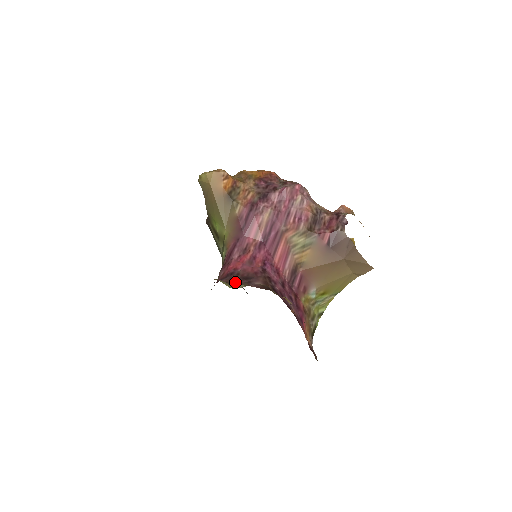
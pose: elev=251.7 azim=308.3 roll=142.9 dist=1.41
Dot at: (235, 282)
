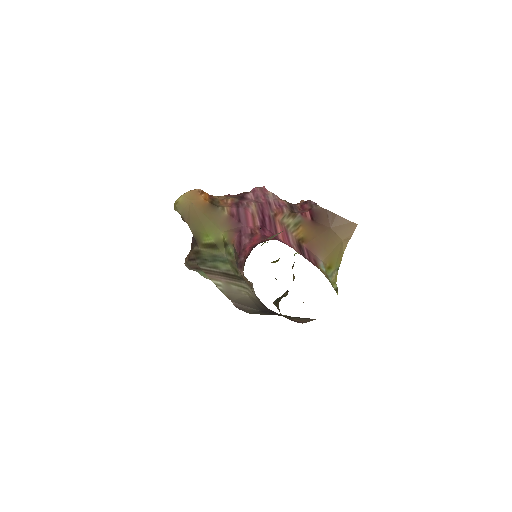
Dot at: occluded
